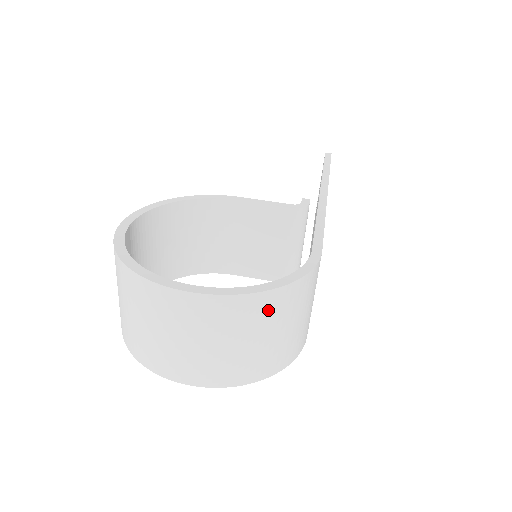
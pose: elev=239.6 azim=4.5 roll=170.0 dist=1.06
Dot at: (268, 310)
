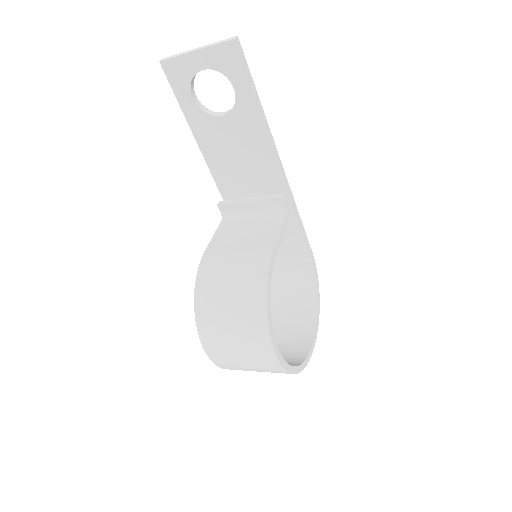
Dot at: occluded
